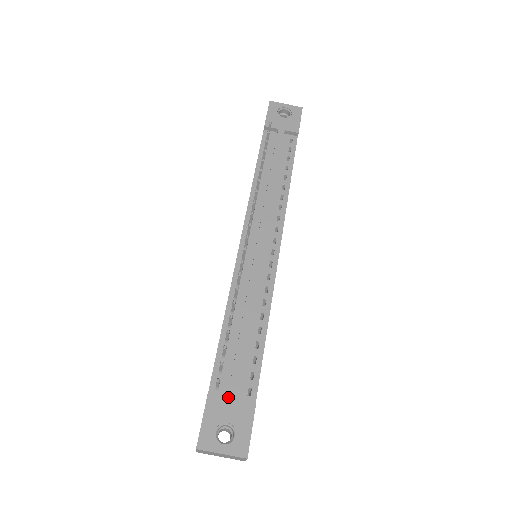
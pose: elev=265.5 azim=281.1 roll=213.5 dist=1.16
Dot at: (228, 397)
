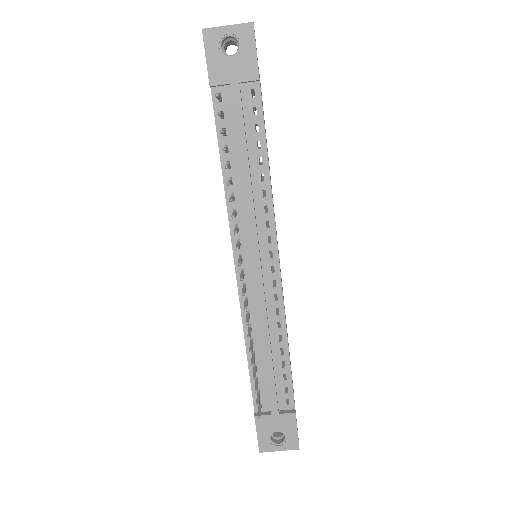
Dot at: (271, 414)
